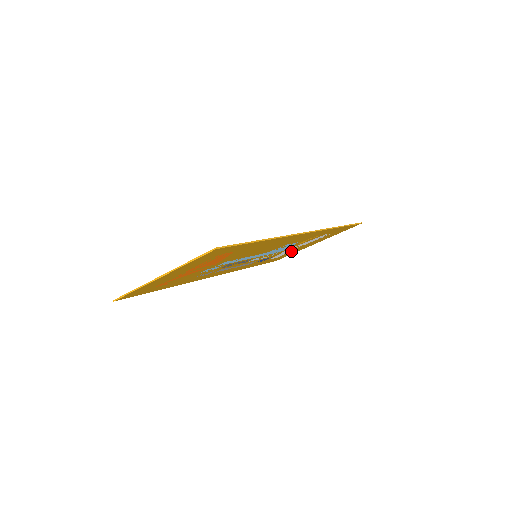
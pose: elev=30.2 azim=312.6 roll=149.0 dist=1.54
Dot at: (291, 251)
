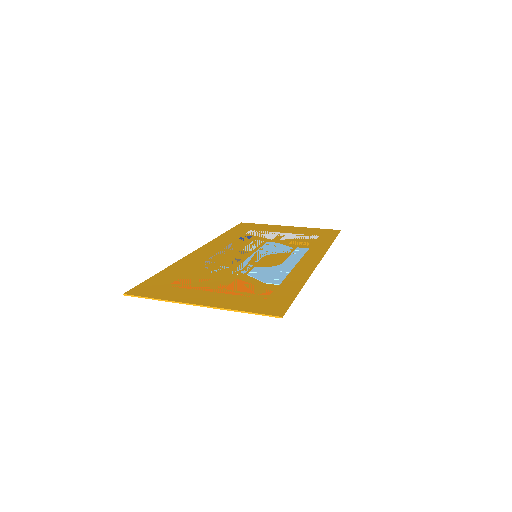
Dot at: occluded
